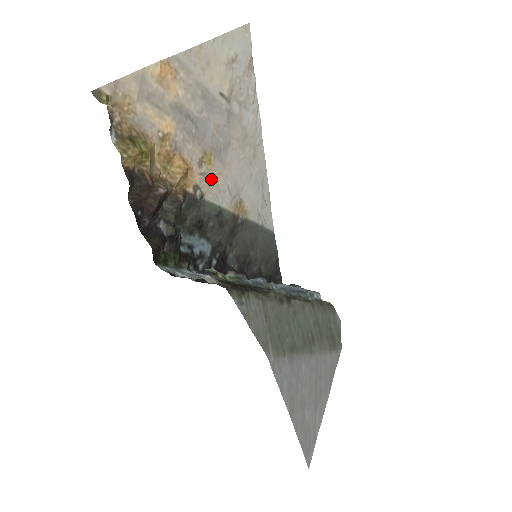
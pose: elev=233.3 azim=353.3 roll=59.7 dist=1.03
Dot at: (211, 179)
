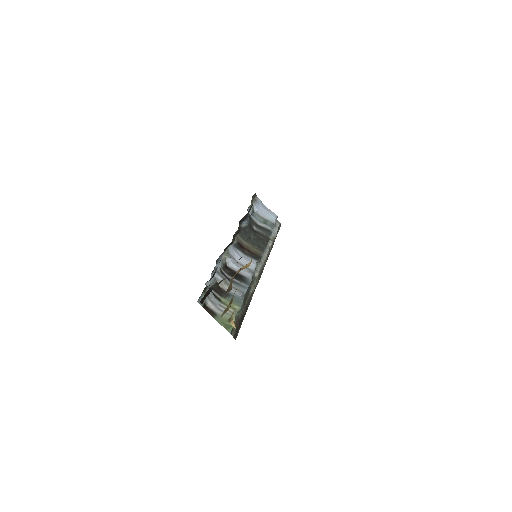
Dot at: occluded
